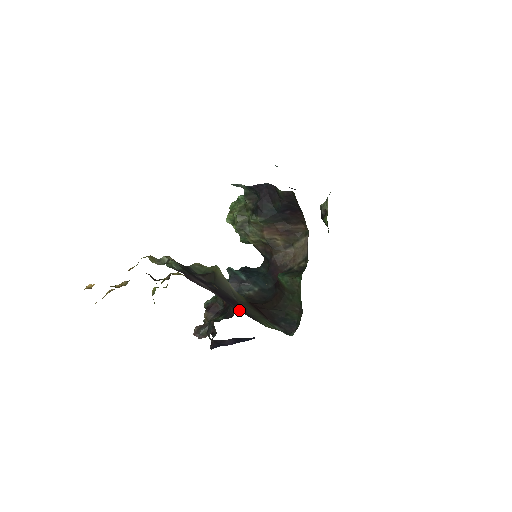
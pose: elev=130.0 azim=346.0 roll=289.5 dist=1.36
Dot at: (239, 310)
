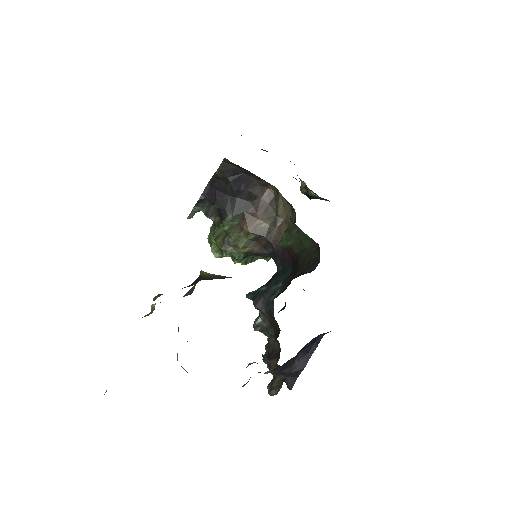
Dot at: occluded
